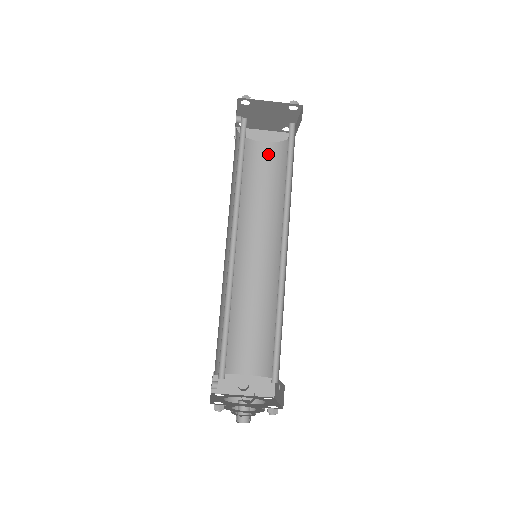
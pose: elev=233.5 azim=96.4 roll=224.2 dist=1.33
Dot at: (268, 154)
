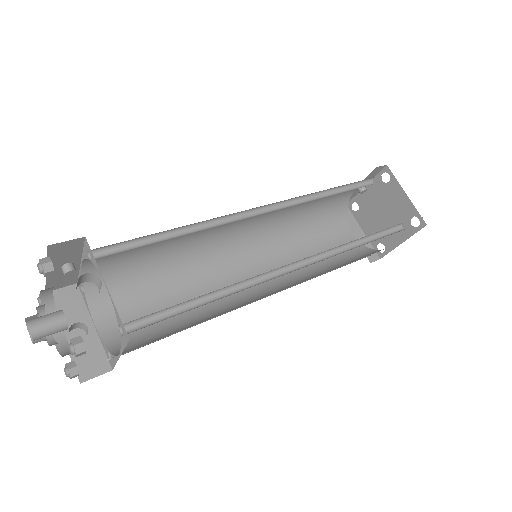
Dot at: occluded
